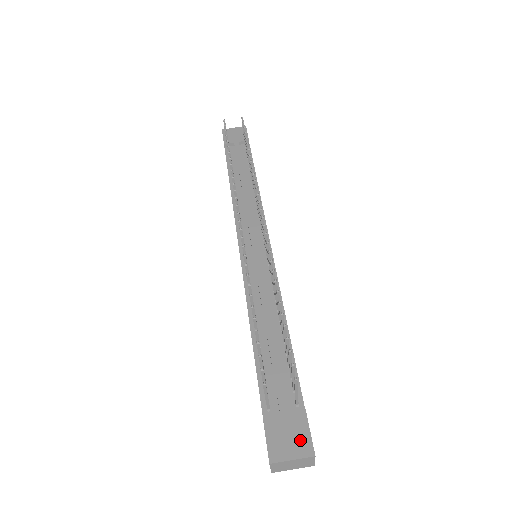
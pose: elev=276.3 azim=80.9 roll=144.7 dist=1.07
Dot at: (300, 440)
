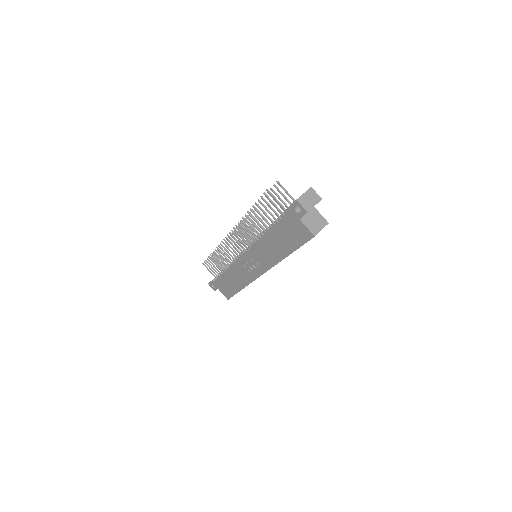
Dot at: occluded
